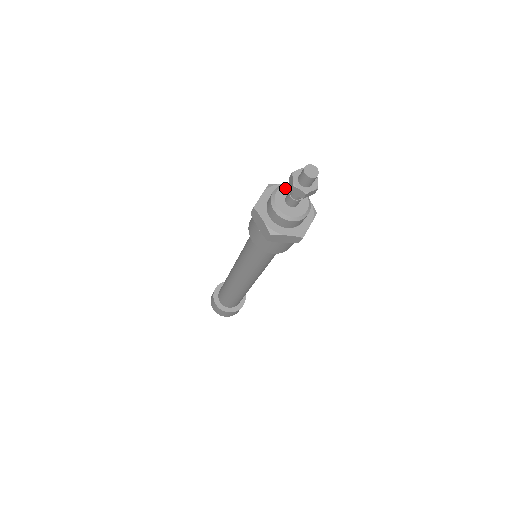
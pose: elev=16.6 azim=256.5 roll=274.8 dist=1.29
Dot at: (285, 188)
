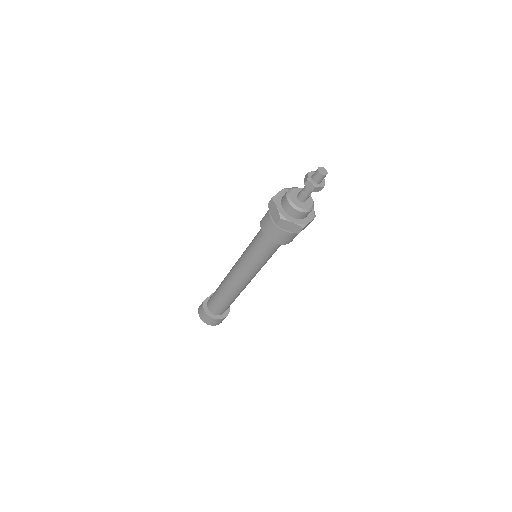
Dot at: (291, 193)
